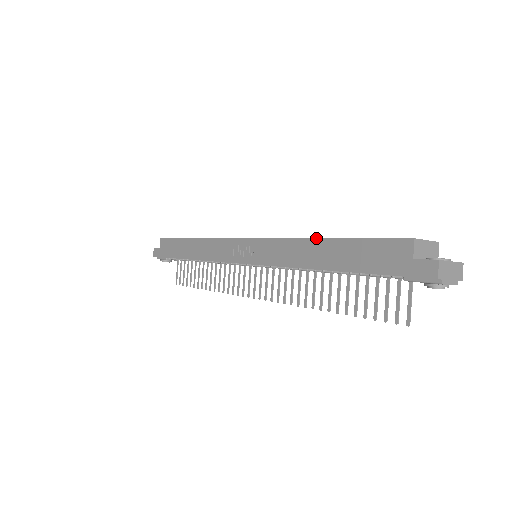
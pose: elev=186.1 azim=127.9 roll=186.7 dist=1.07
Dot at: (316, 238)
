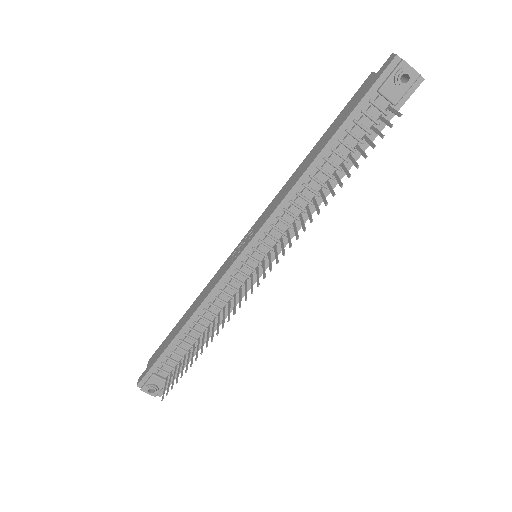
Dot at: (305, 158)
